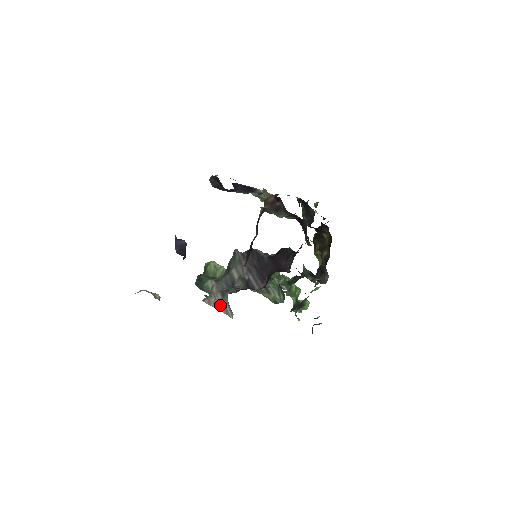
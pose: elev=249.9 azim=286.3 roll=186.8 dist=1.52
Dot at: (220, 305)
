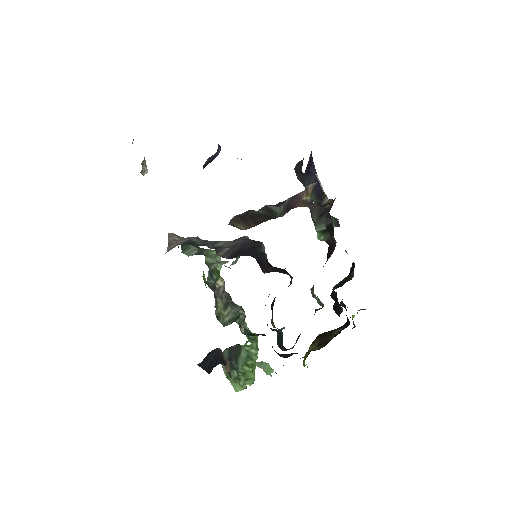
Dot at: (175, 243)
